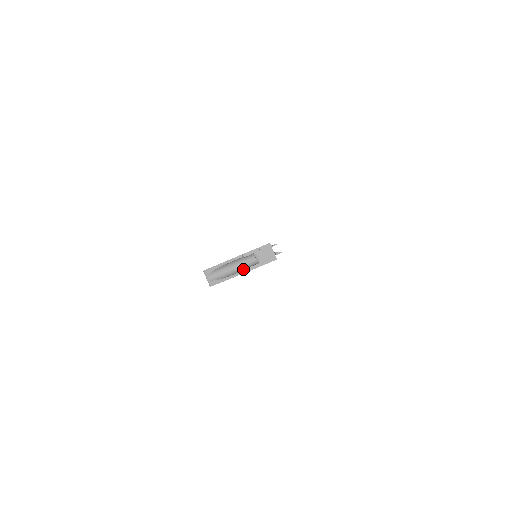
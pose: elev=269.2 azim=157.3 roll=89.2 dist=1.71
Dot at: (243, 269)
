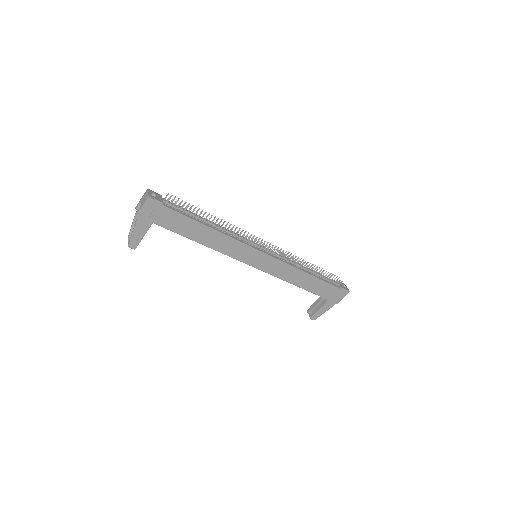
Dot at: (141, 221)
